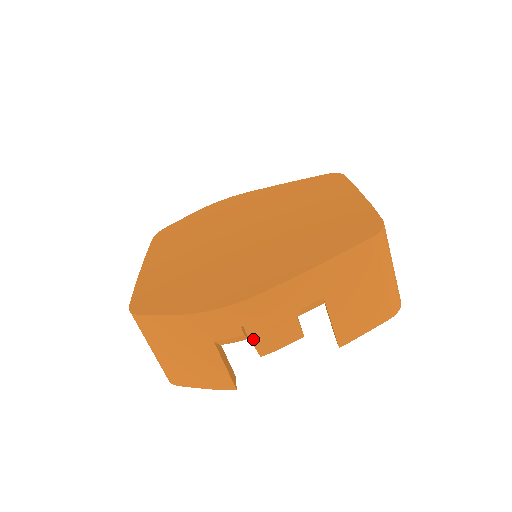
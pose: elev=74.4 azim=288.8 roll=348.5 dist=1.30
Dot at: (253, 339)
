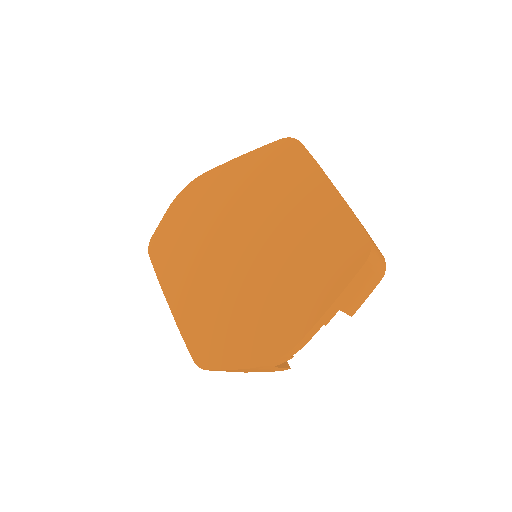
Dot at: occluded
